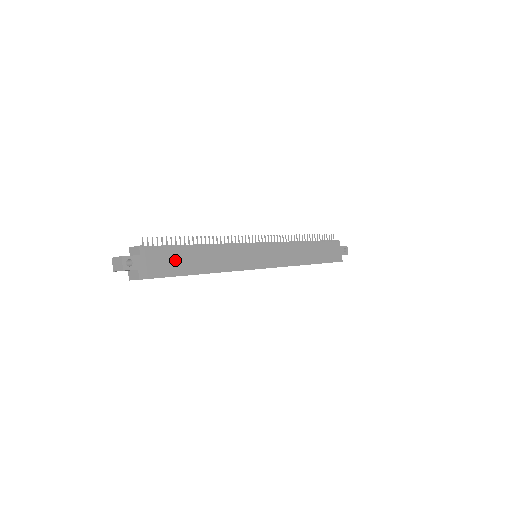
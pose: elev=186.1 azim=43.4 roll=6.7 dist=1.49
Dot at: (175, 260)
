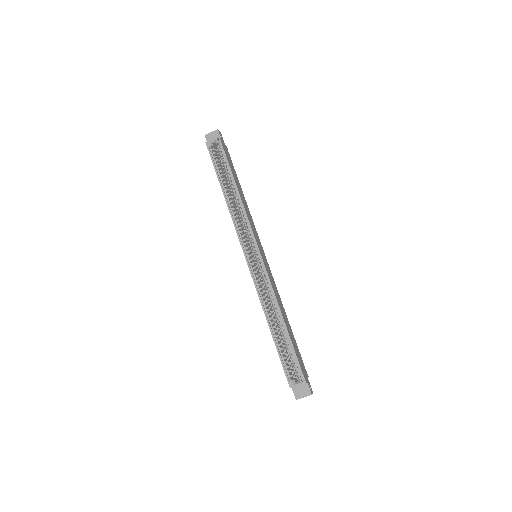
Dot at: (233, 169)
